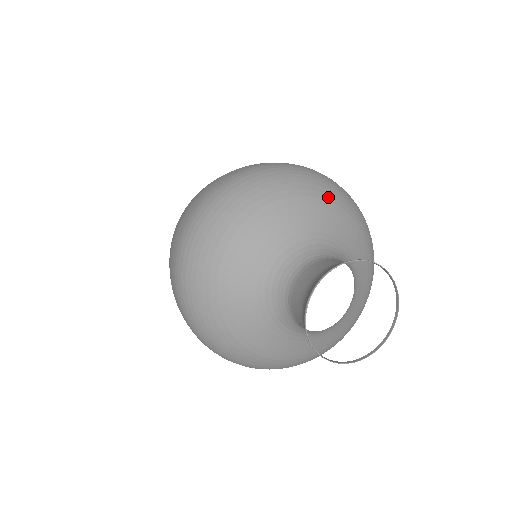
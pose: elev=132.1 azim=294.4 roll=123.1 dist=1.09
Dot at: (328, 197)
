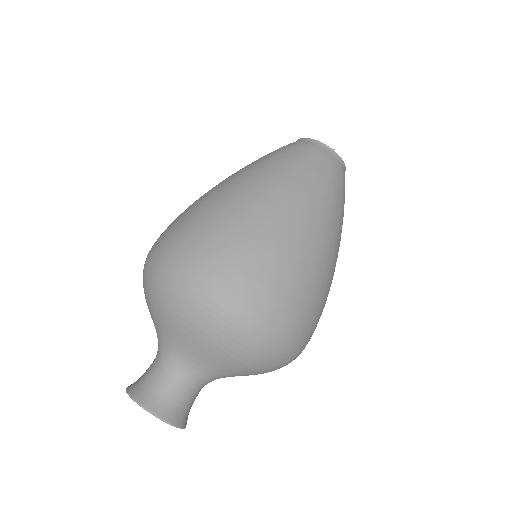
Dot at: (239, 358)
